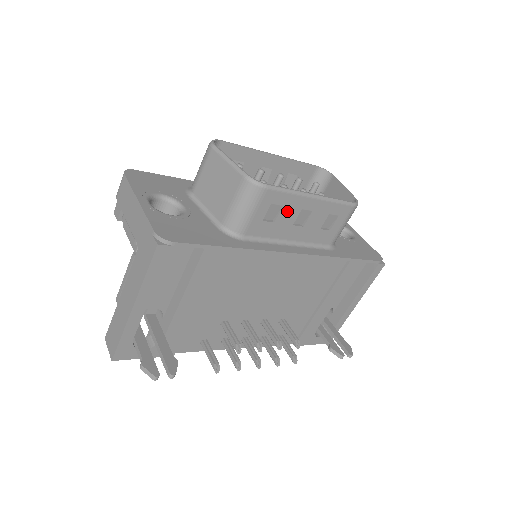
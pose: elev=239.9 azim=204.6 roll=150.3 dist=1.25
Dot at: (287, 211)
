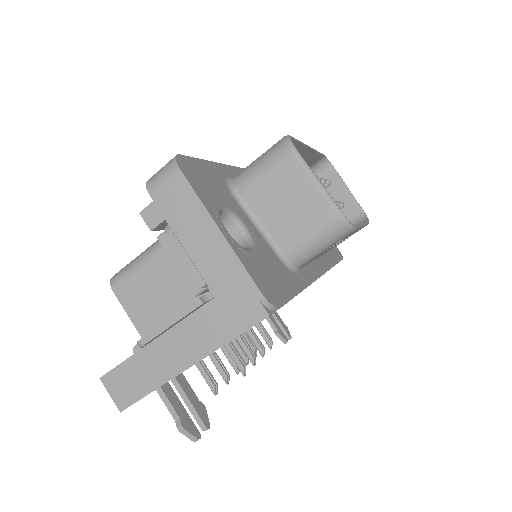
Dot at: occluded
